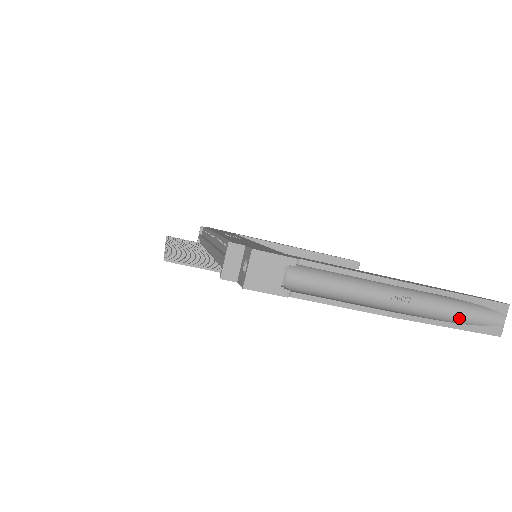
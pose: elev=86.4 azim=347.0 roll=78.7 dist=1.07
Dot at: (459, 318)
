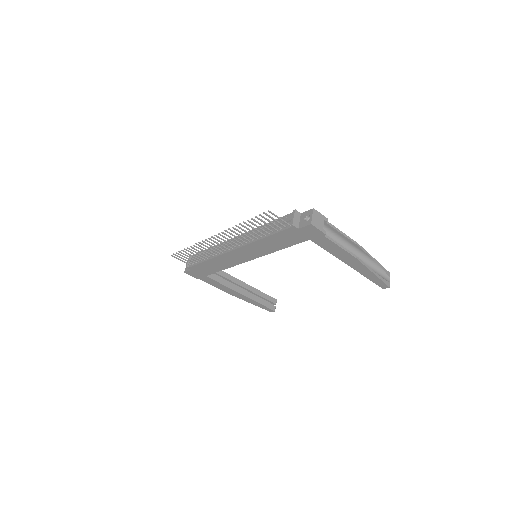
Dot at: occluded
